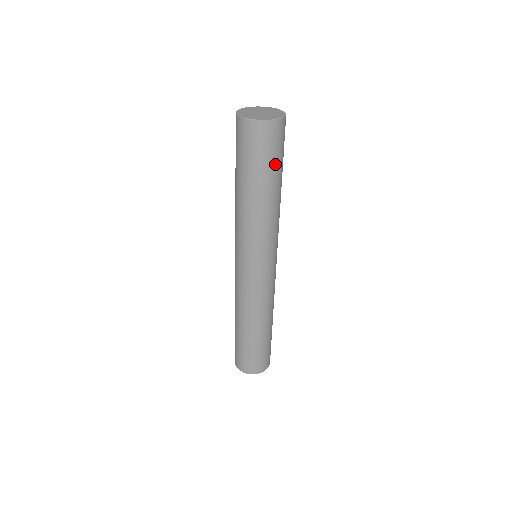
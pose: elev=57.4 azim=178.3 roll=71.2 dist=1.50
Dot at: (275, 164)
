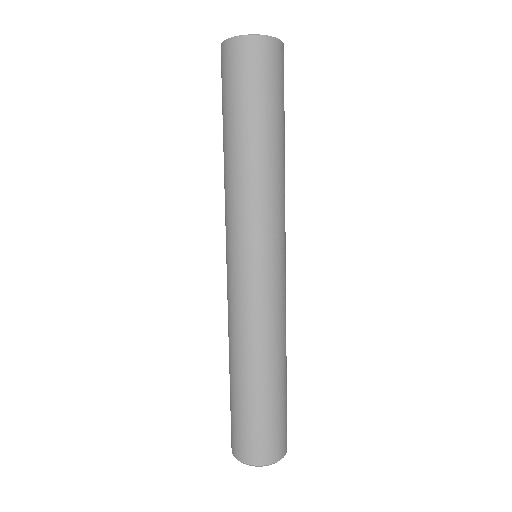
Dot at: (242, 99)
